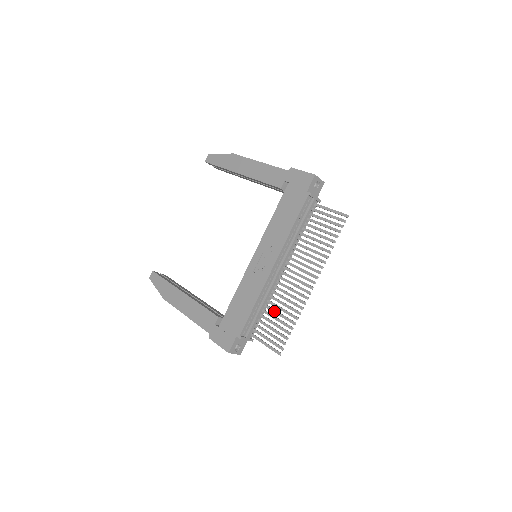
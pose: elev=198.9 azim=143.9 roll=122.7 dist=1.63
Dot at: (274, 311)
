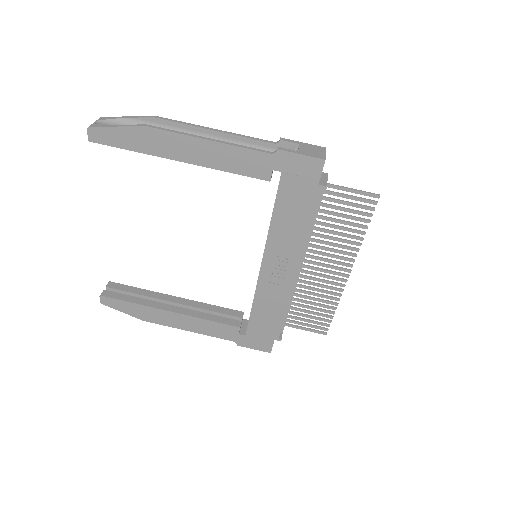
Dot at: (304, 302)
